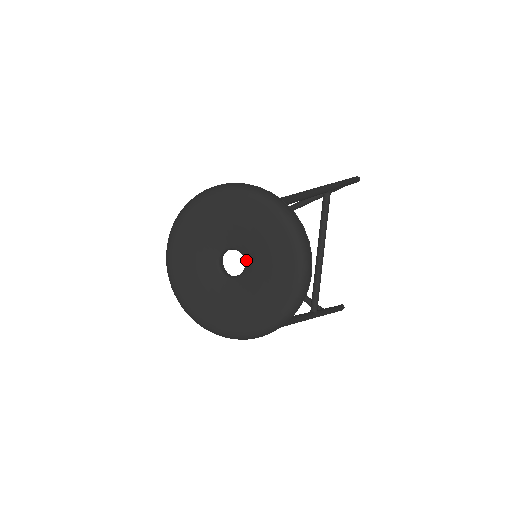
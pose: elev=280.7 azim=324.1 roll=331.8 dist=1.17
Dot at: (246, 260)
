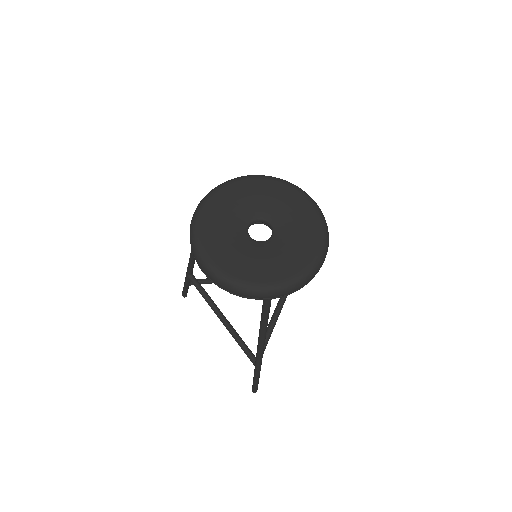
Dot at: (275, 231)
